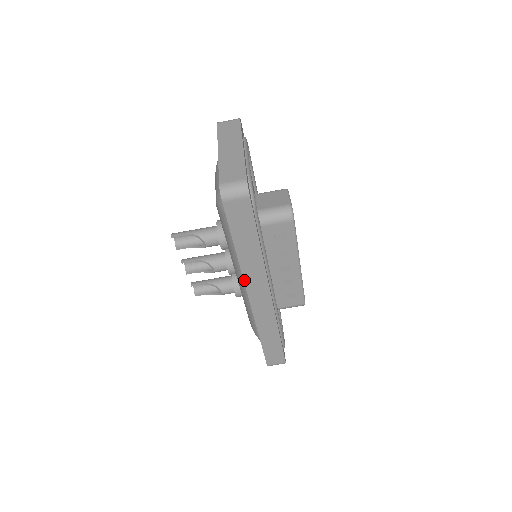
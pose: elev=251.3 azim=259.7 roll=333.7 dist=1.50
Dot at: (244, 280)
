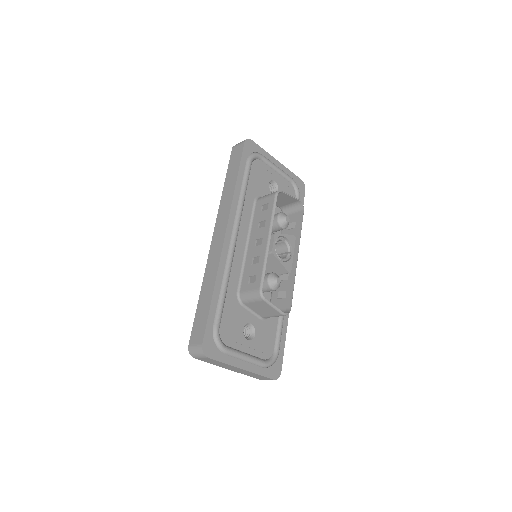
Dot at: occluded
